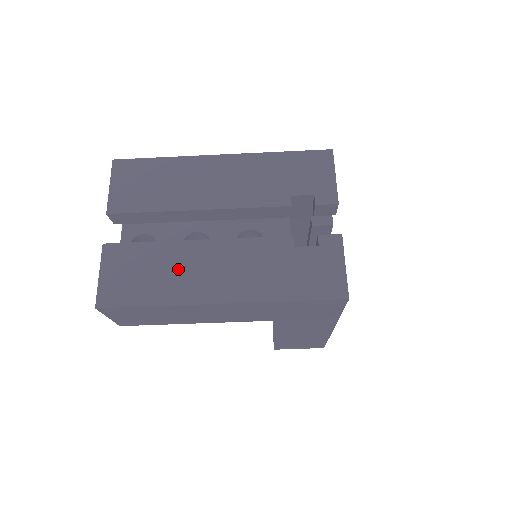
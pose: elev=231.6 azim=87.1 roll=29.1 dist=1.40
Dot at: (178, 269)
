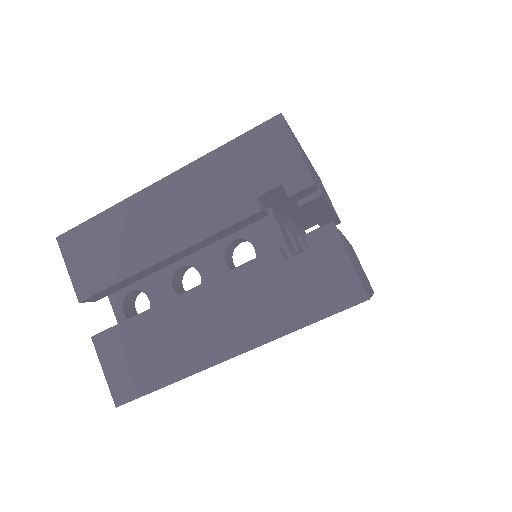
Dot at: (174, 336)
